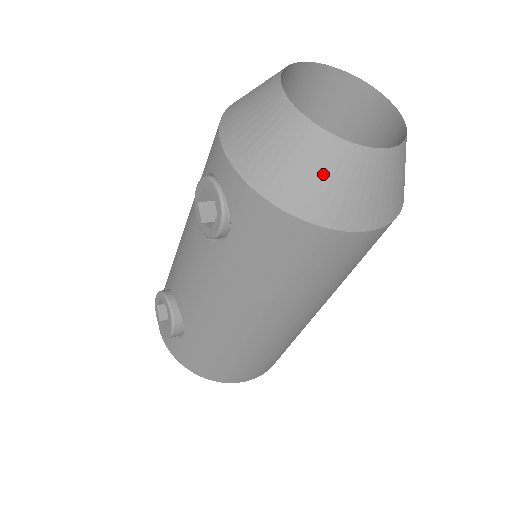
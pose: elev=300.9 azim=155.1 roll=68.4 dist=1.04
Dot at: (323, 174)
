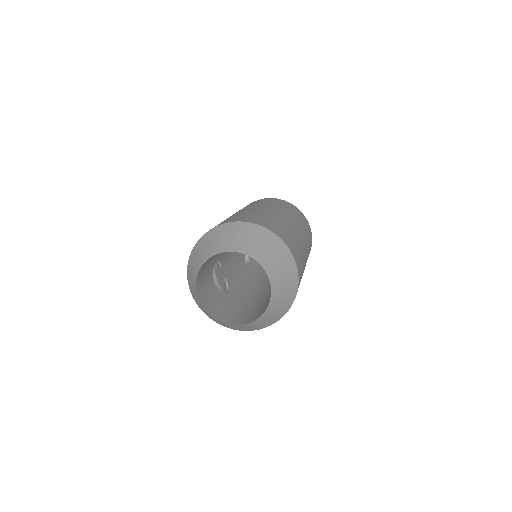
Dot at: (222, 324)
